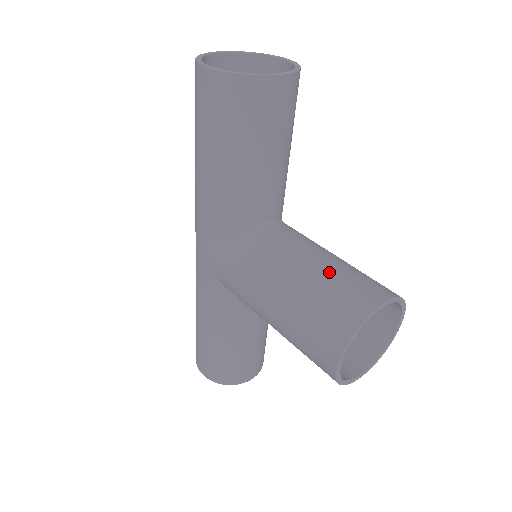
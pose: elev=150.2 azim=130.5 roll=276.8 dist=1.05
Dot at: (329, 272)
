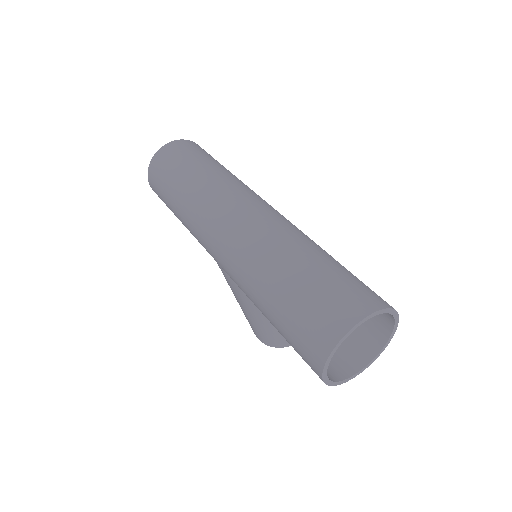
Dot at: occluded
